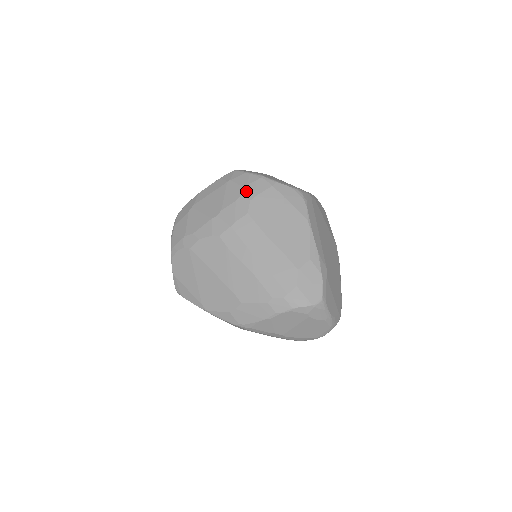
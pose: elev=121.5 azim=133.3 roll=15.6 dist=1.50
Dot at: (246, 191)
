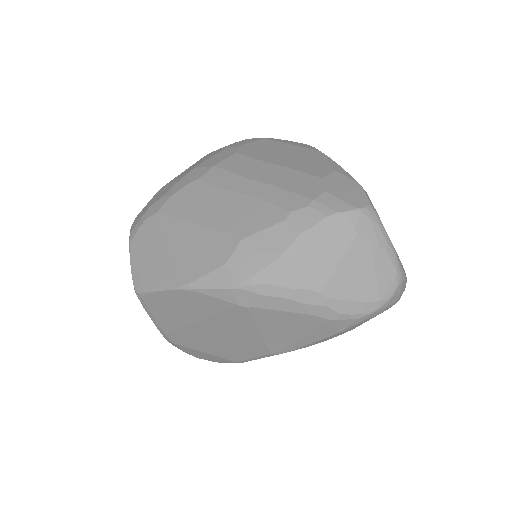
Dot at: (231, 145)
